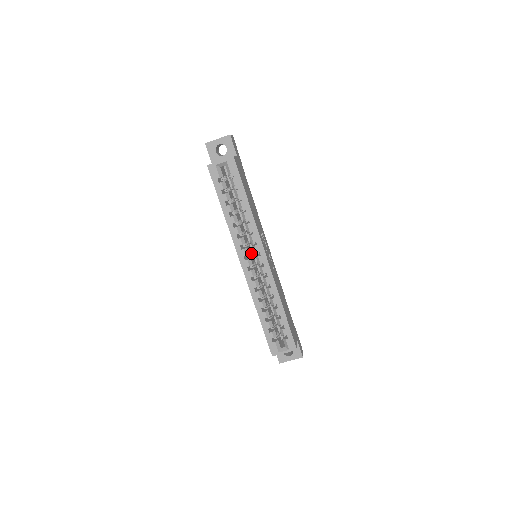
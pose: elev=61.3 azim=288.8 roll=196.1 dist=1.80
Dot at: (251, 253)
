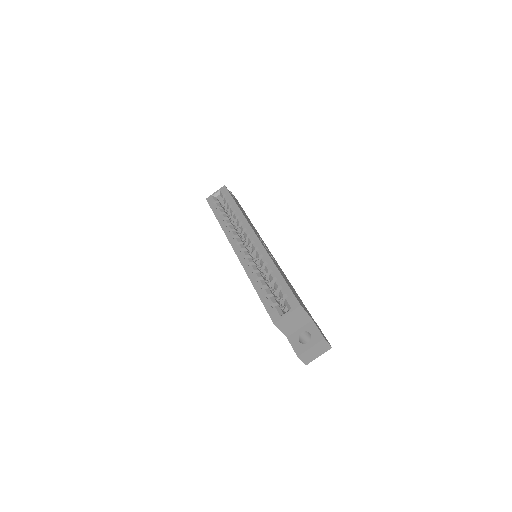
Dot at: (246, 245)
